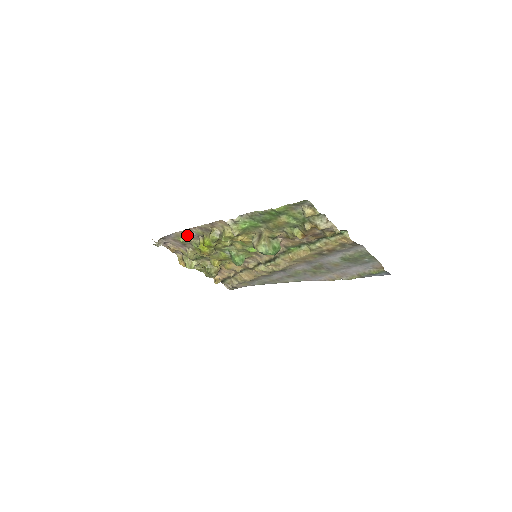
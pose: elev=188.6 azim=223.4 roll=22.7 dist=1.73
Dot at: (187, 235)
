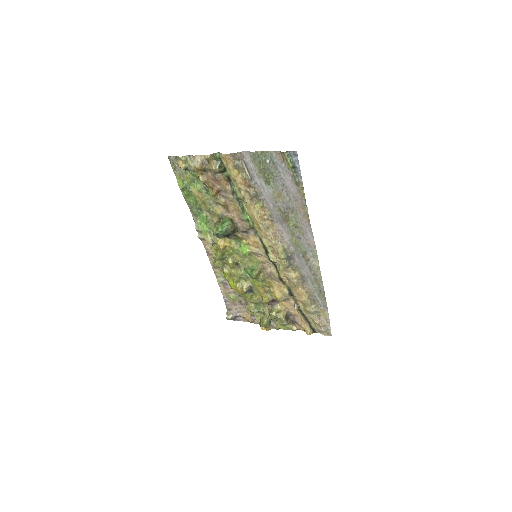
Dot at: (226, 287)
